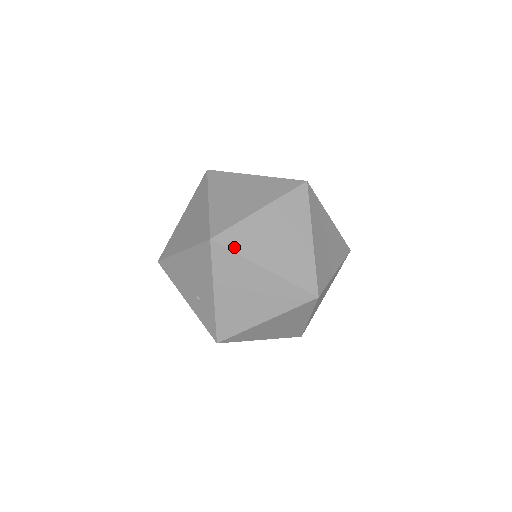
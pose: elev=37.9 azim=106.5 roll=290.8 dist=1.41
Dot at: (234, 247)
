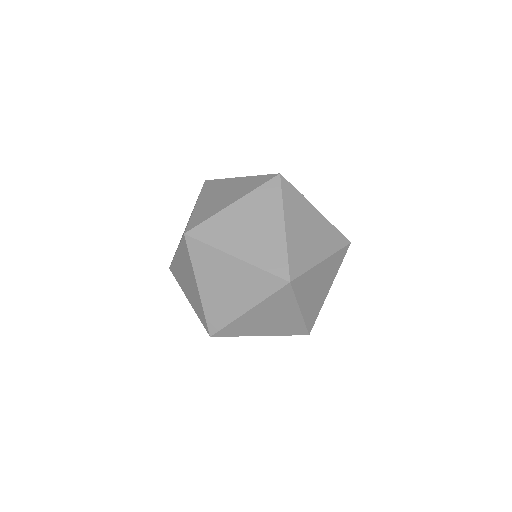
Dot at: (232, 335)
